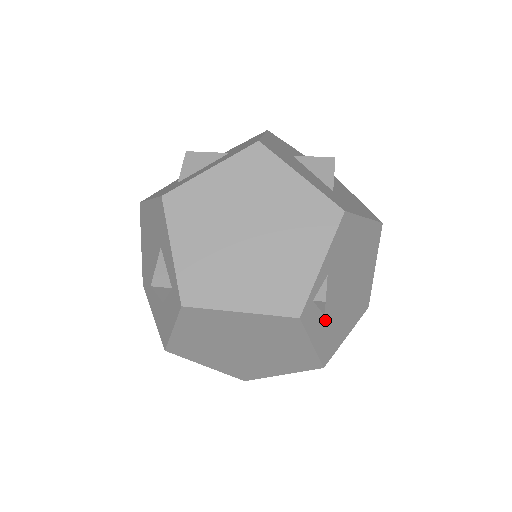
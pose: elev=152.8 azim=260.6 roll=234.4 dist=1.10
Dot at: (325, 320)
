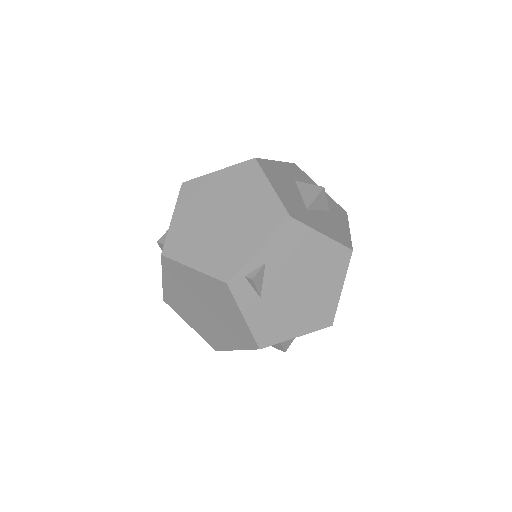
Dot at: (262, 303)
